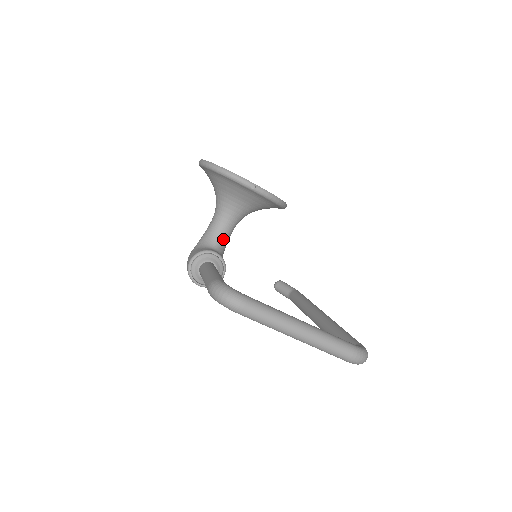
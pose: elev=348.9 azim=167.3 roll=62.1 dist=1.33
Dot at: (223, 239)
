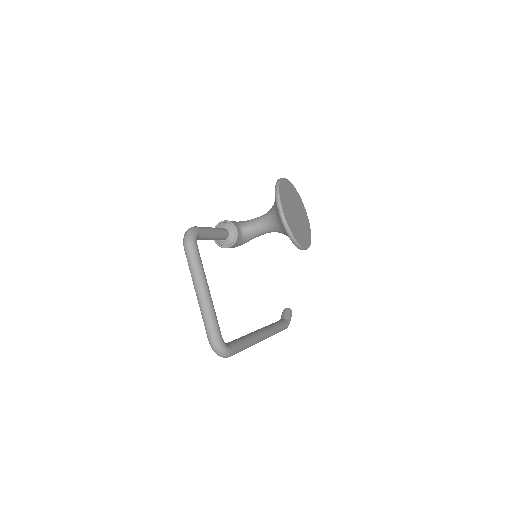
Dot at: (253, 231)
